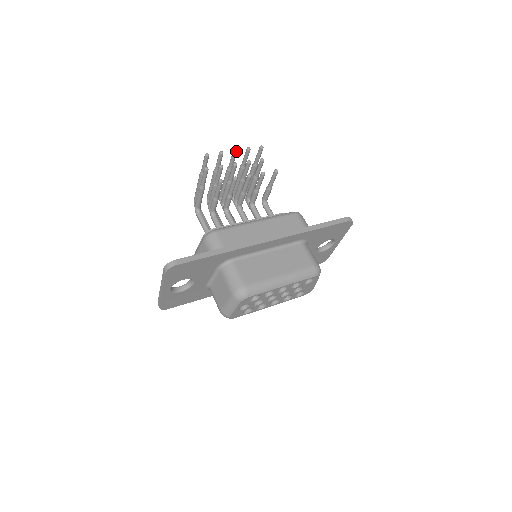
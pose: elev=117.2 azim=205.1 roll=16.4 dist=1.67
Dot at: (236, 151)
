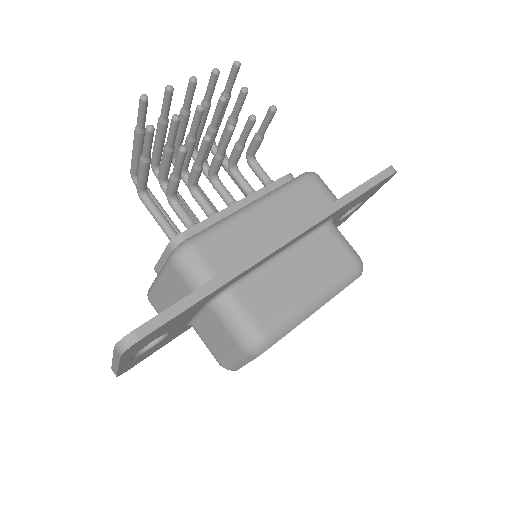
Dot at: (195, 80)
